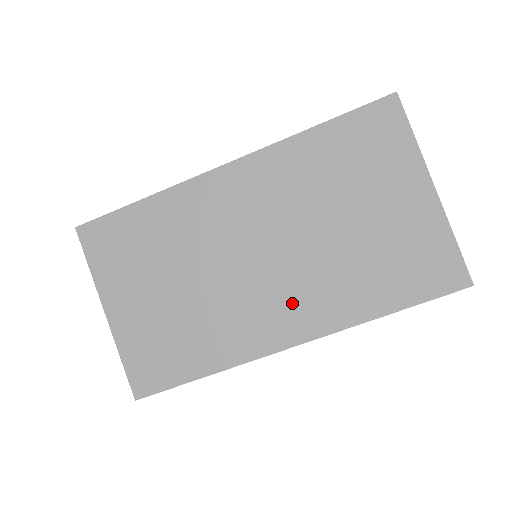
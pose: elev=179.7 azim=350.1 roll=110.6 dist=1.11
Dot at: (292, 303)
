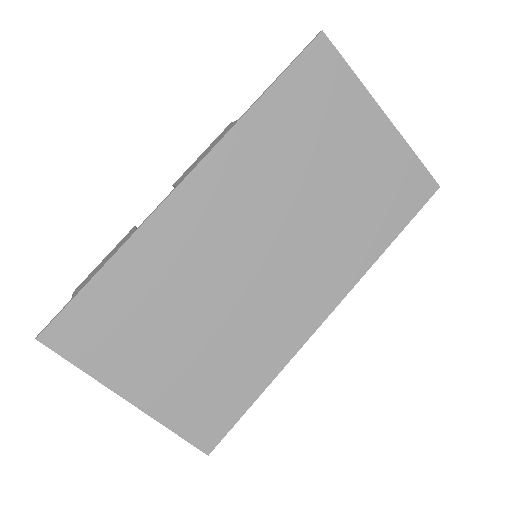
Dot at: (311, 281)
